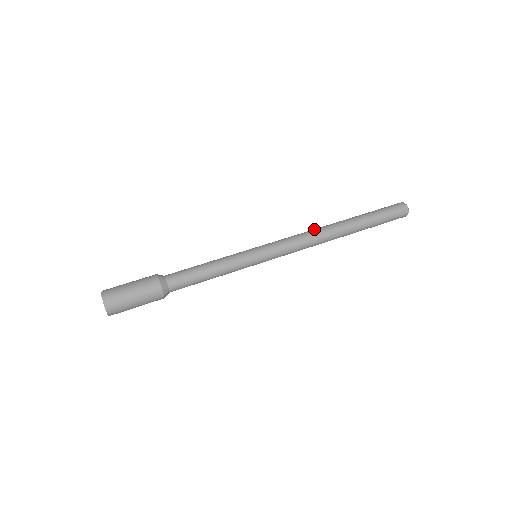
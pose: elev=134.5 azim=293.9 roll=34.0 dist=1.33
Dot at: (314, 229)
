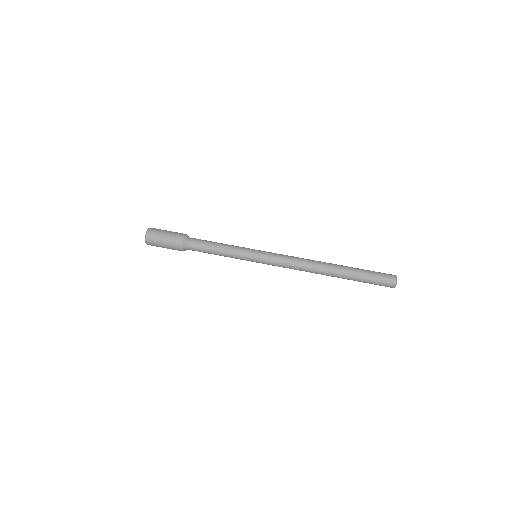
Dot at: (308, 262)
